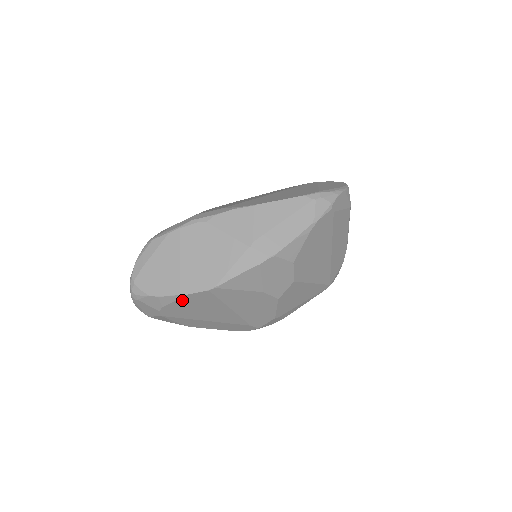
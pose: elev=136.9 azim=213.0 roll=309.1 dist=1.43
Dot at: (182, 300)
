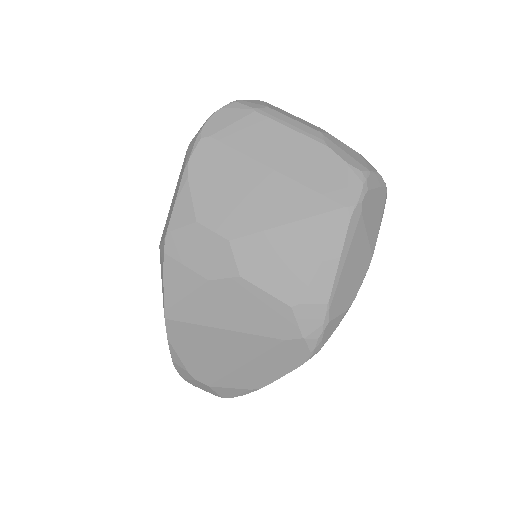
Dot at: (179, 350)
